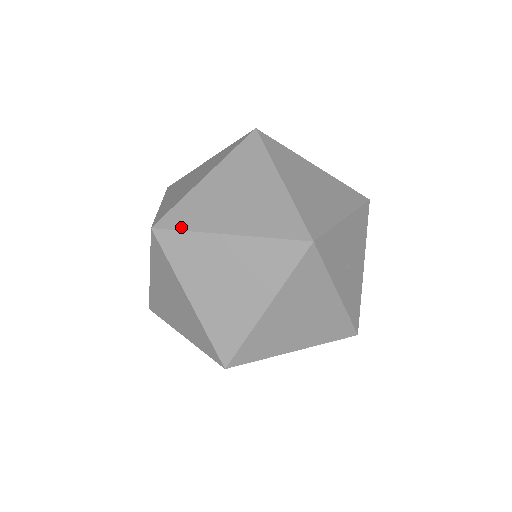
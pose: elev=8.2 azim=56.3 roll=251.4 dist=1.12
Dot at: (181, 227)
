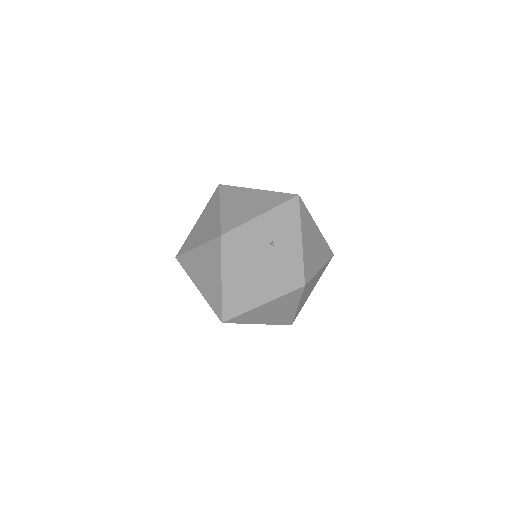
Dot at: (183, 252)
